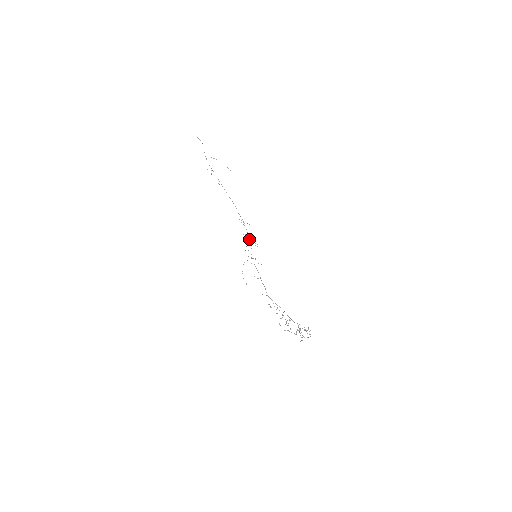
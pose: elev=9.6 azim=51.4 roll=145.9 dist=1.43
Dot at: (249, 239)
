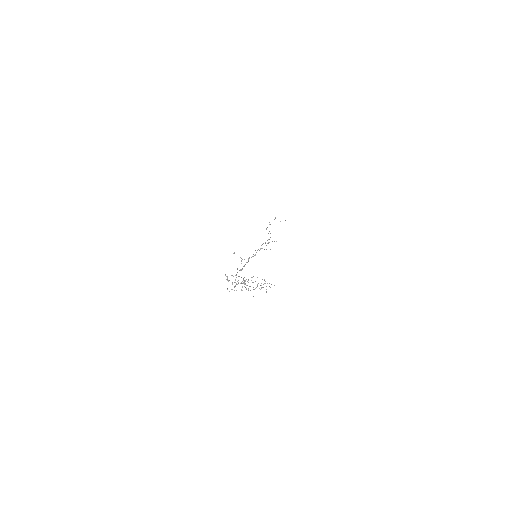
Dot at: occluded
